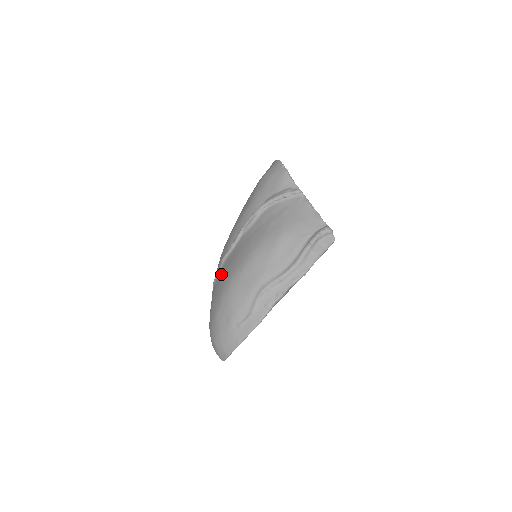
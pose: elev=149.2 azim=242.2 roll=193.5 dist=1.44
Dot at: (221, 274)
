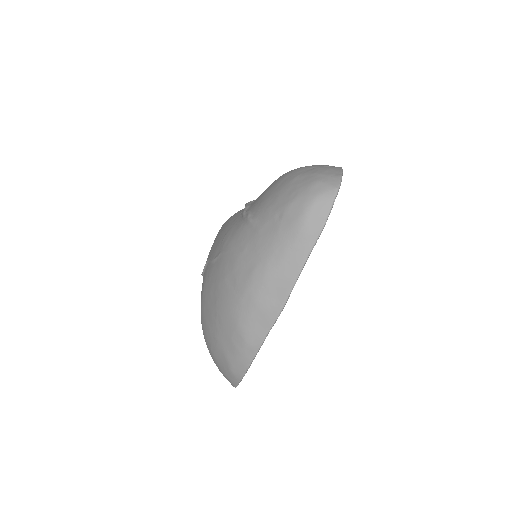
Dot at: (259, 200)
